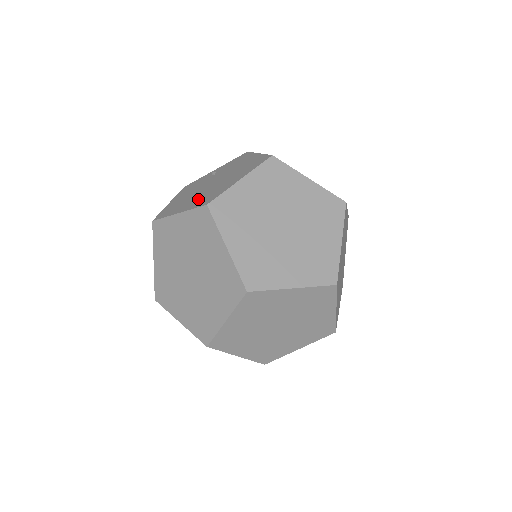
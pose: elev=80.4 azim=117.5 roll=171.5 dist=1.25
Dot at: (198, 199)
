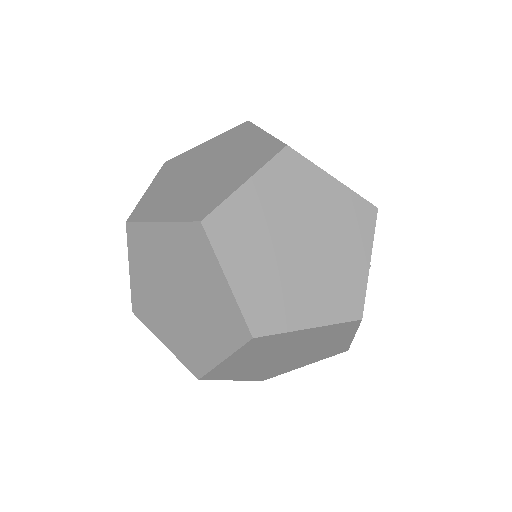
Dot at: occluded
